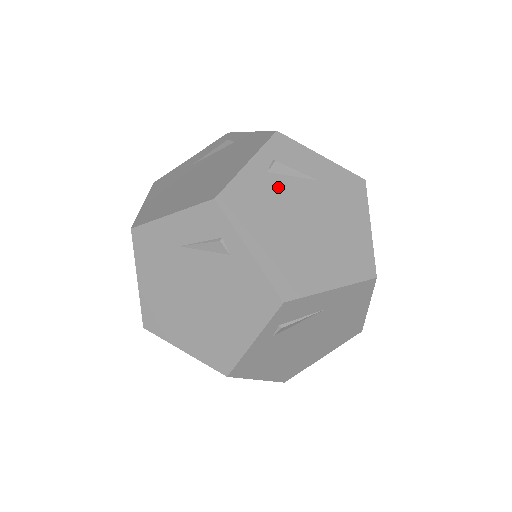
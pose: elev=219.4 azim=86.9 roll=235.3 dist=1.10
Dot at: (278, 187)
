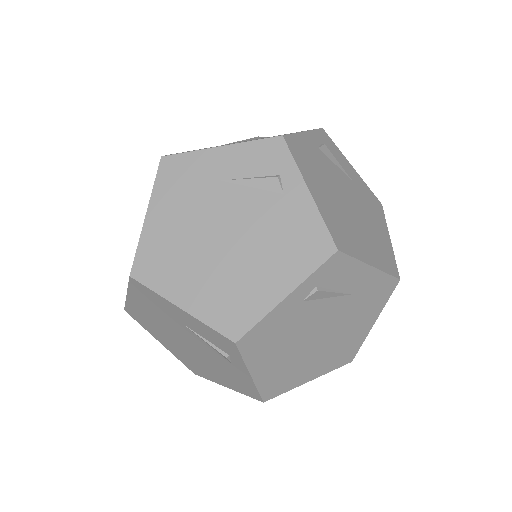
Dot at: (326, 164)
